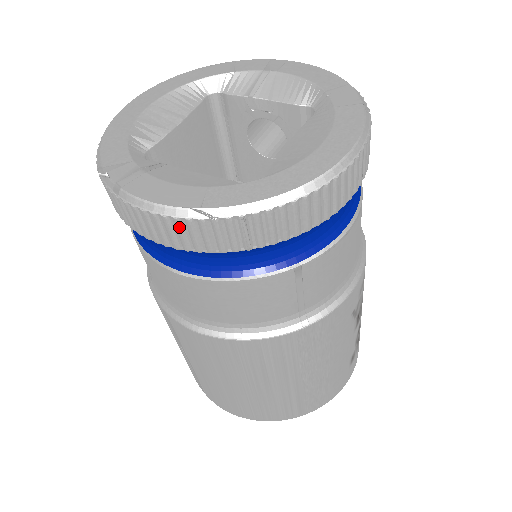
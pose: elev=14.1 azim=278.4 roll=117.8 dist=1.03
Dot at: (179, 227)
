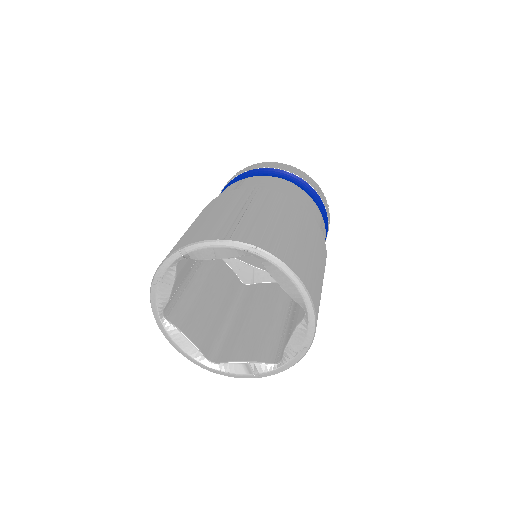
Dot at: (304, 174)
